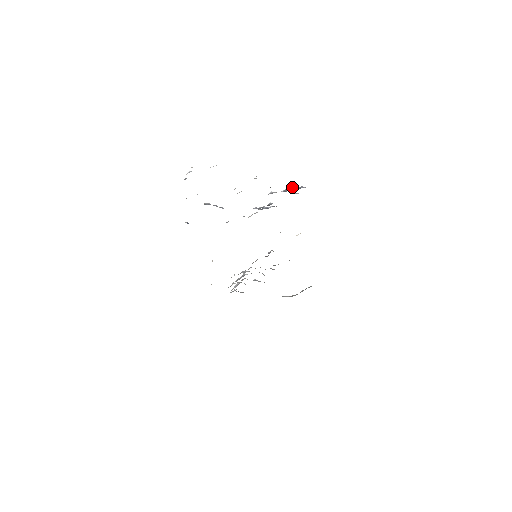
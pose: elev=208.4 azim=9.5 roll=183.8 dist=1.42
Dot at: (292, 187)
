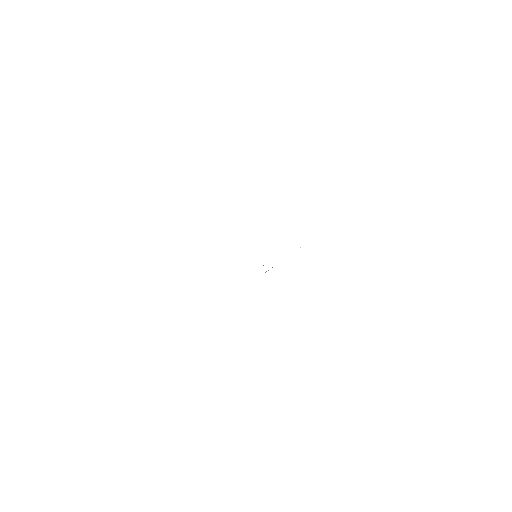
Dot at: occluded
